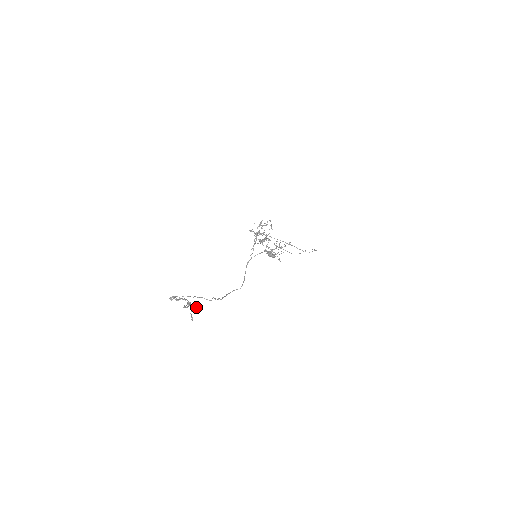
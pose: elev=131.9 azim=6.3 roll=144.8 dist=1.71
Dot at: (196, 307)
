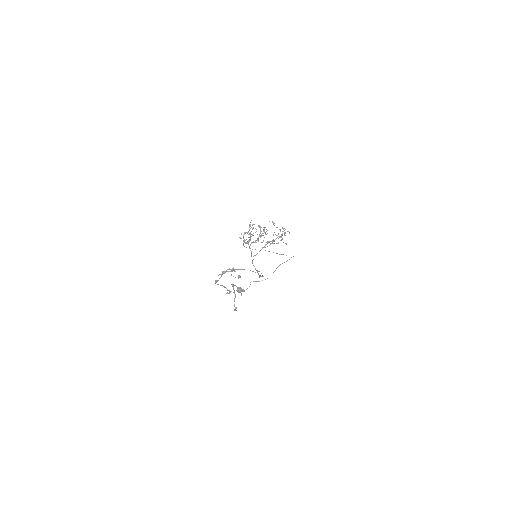
Dot at: occluded
